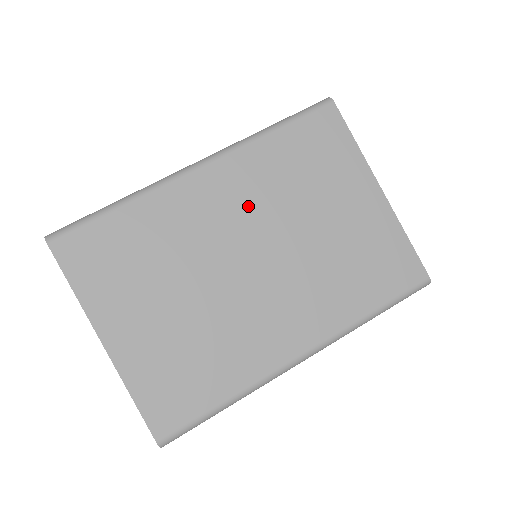
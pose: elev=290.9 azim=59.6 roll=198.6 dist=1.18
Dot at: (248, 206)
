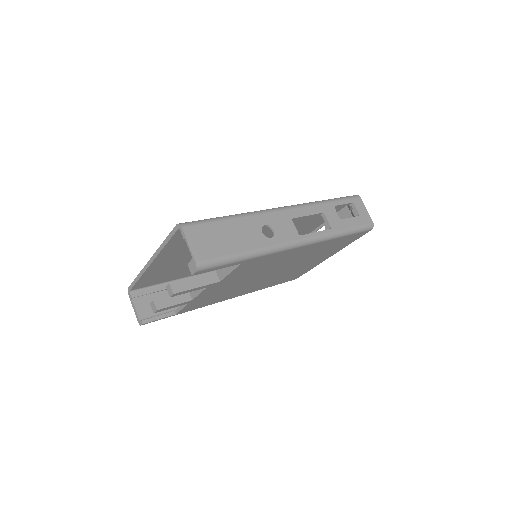
Dot at: occluded
